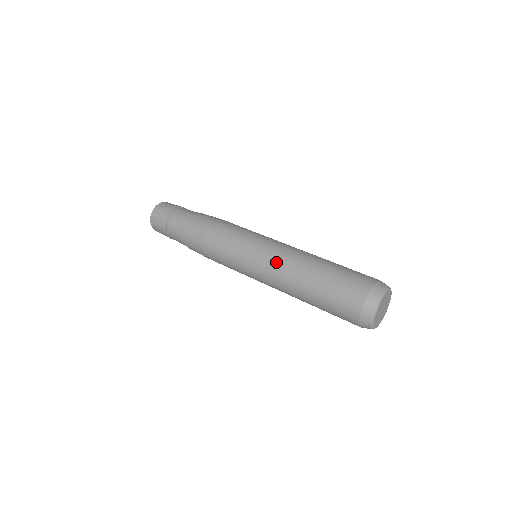
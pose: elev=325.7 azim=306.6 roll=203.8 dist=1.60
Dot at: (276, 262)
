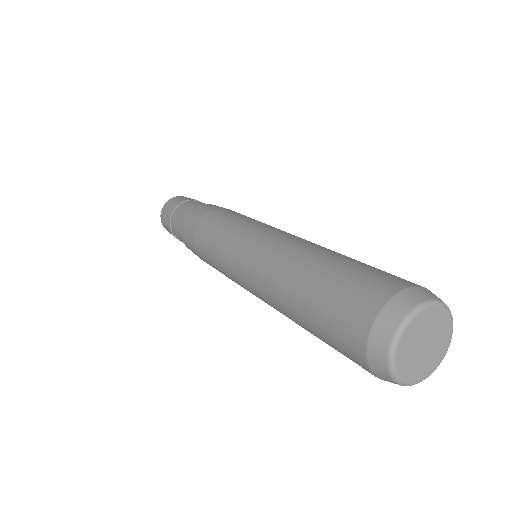
Dot at: (274, 241)
